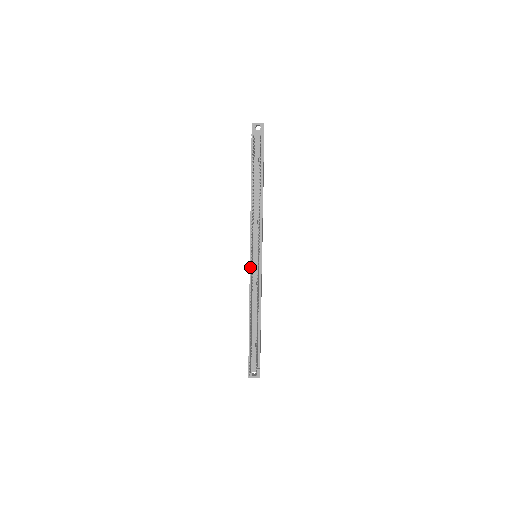
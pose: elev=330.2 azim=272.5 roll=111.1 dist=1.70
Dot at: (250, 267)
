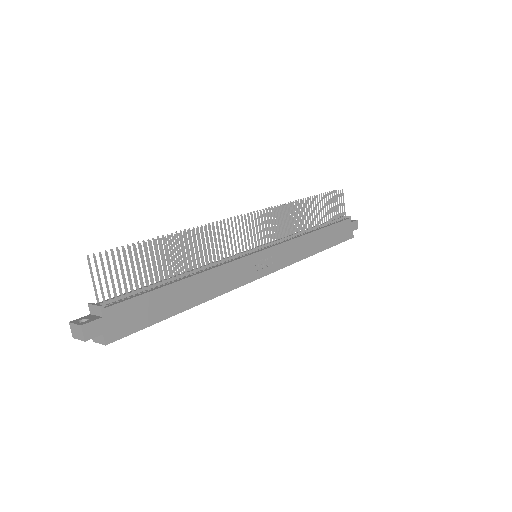
Dot at: occluded
